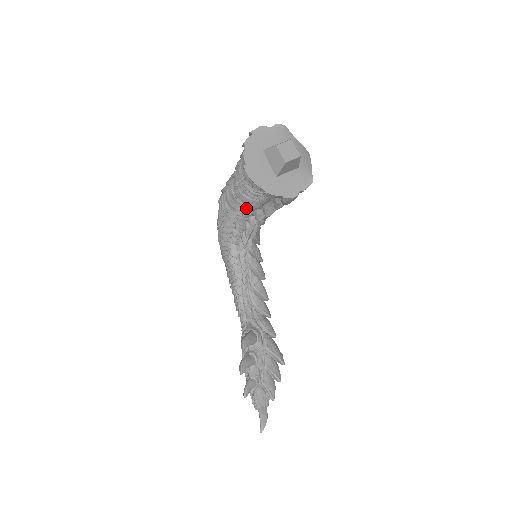
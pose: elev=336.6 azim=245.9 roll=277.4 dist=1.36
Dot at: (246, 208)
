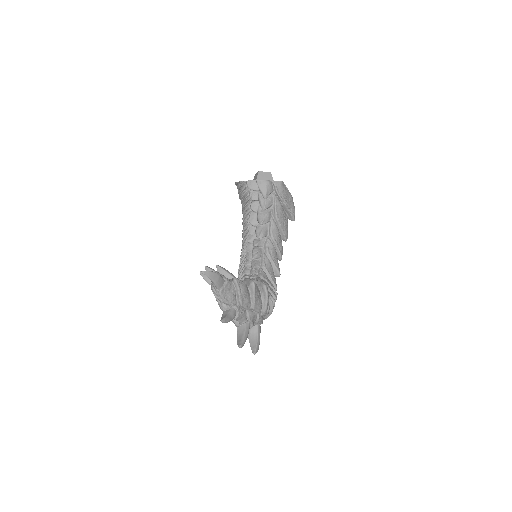
Dot at: (248, 231)
